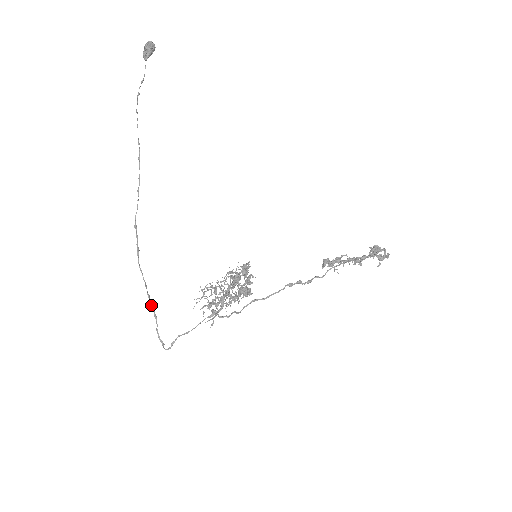
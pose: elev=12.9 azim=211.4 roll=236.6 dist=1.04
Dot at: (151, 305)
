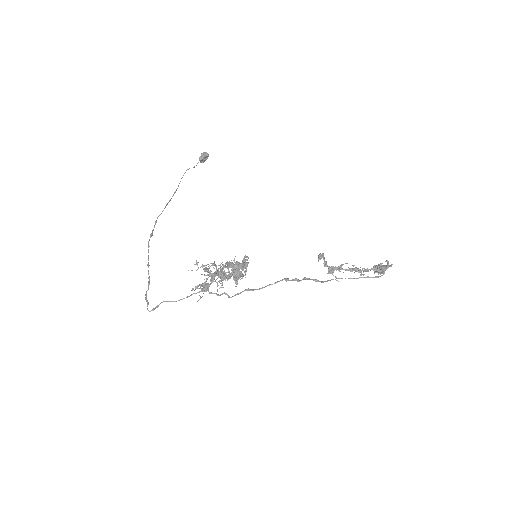
Dot at: (148, 273)
